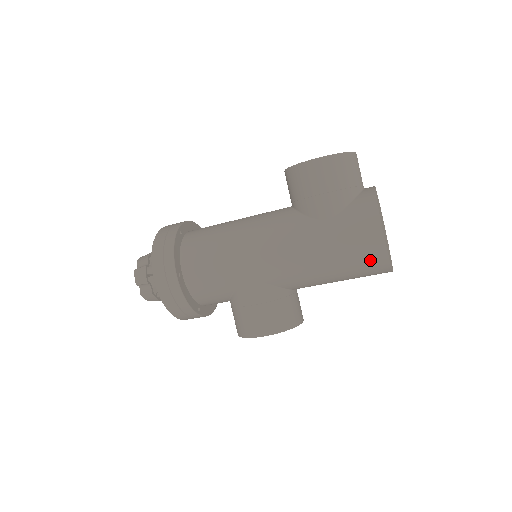
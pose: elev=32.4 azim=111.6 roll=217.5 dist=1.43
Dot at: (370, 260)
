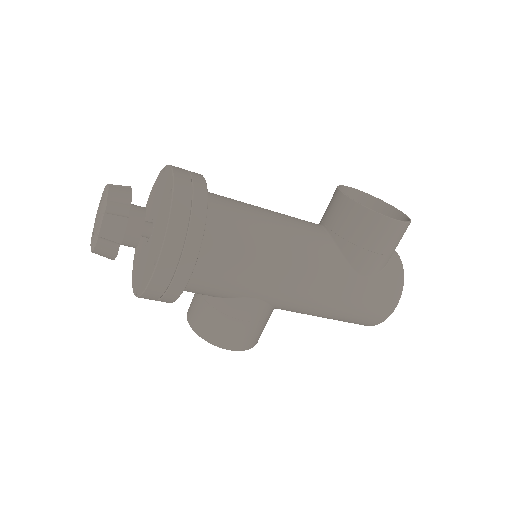
Dot at: (366, 321)
